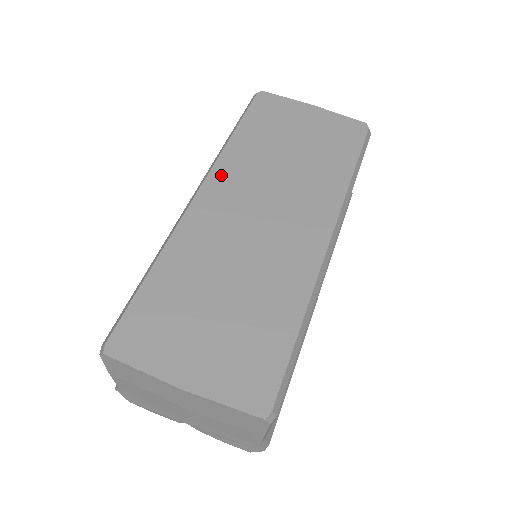
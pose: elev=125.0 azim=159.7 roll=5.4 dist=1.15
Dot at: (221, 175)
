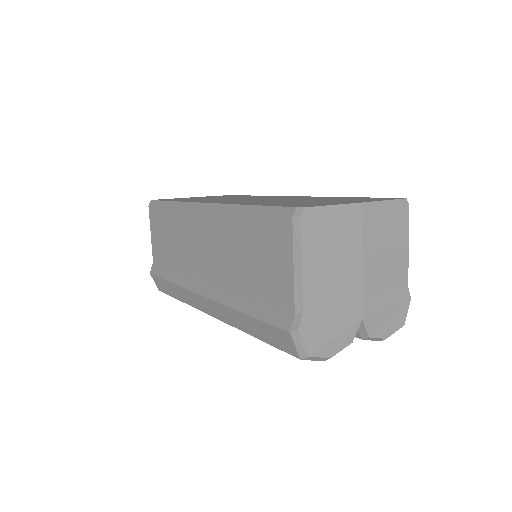
Dot at: (202, 201)
